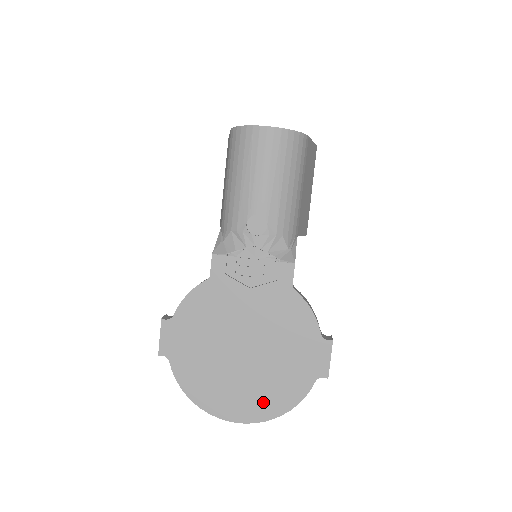
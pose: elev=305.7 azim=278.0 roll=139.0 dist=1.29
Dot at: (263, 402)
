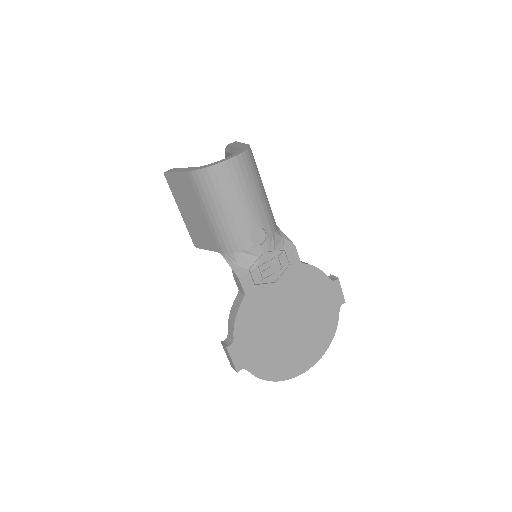
Dot at: (316, 346)
